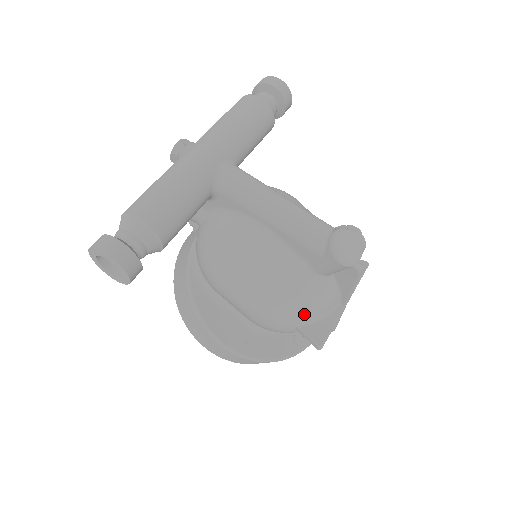
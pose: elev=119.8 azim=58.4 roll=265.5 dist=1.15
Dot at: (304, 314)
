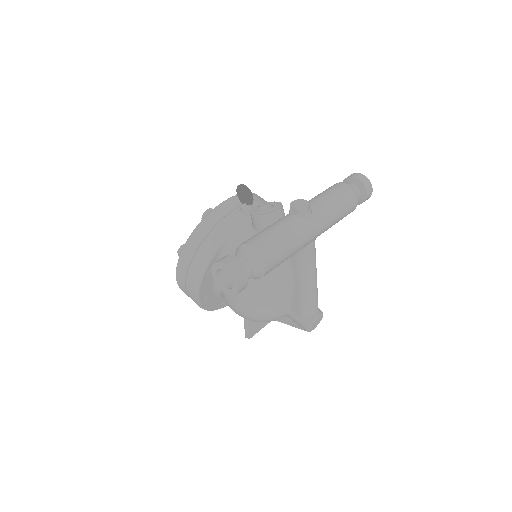
Dot at: (259, 321)
